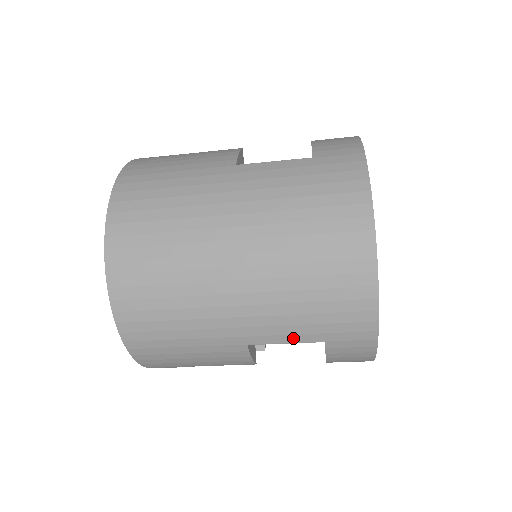
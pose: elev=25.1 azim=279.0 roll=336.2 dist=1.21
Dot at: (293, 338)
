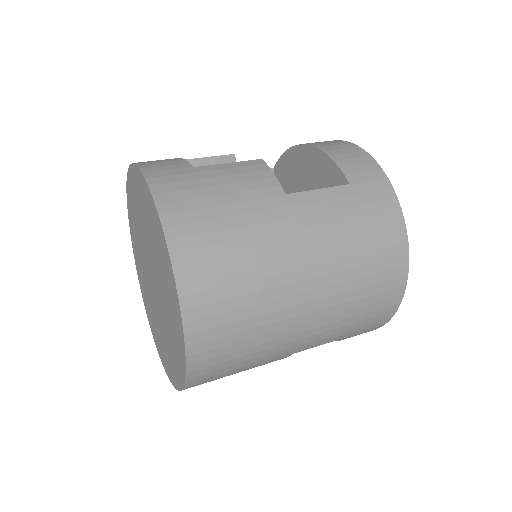
Dot at: (330, 340)
